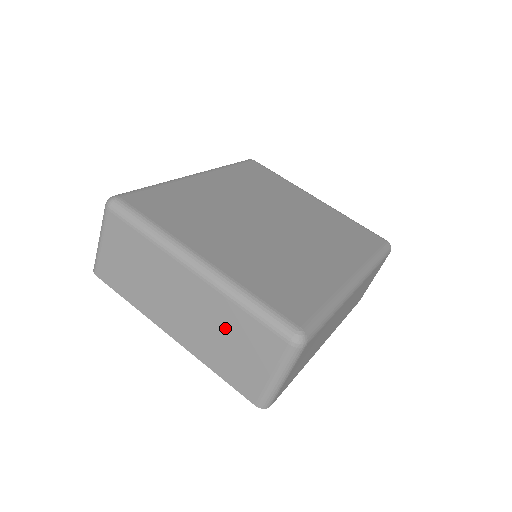
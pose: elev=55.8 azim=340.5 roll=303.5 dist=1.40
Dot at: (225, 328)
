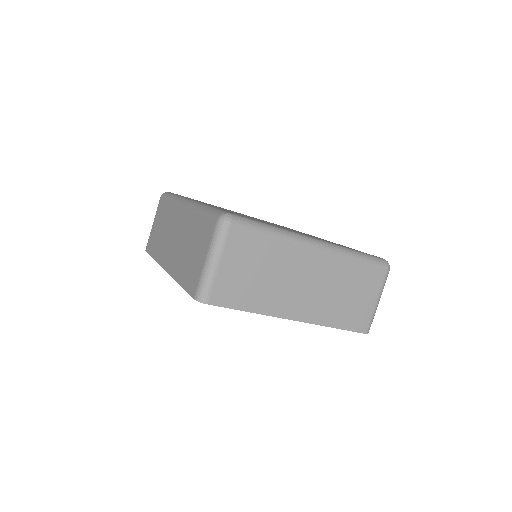
Dot at: (344, 284)
